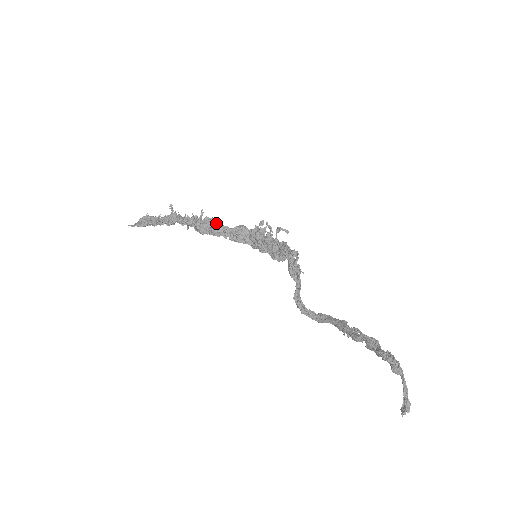
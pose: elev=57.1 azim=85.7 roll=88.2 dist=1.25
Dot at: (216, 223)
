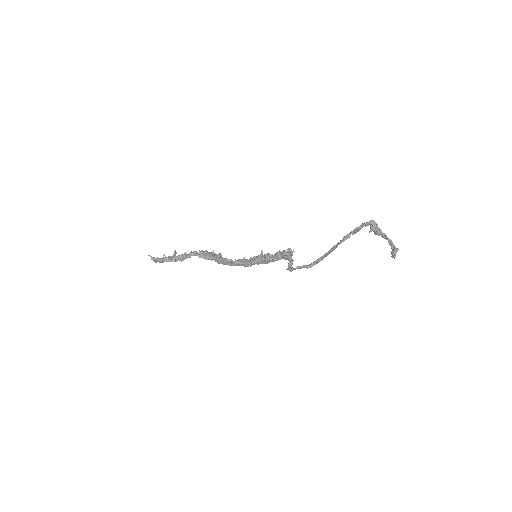
Dot at: occluded
